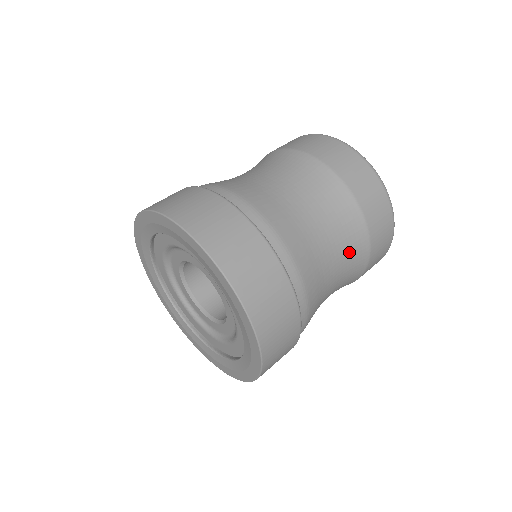
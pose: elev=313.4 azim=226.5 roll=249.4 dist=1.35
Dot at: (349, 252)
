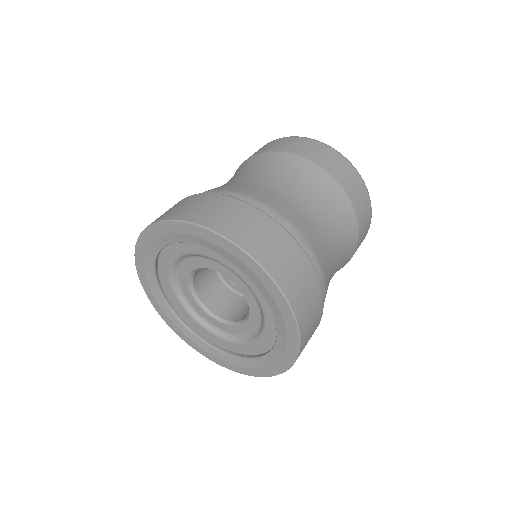
Dot at: (344, 255)
